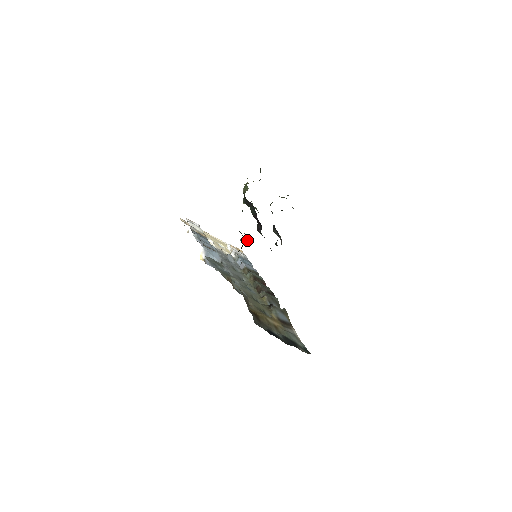
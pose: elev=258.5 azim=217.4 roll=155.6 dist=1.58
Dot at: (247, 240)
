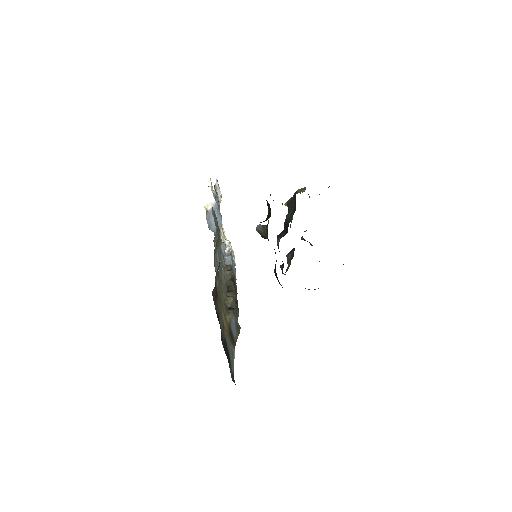
Dot at: (264, 230)
